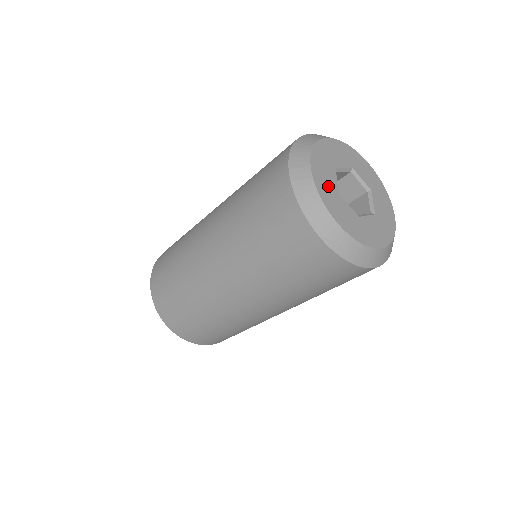
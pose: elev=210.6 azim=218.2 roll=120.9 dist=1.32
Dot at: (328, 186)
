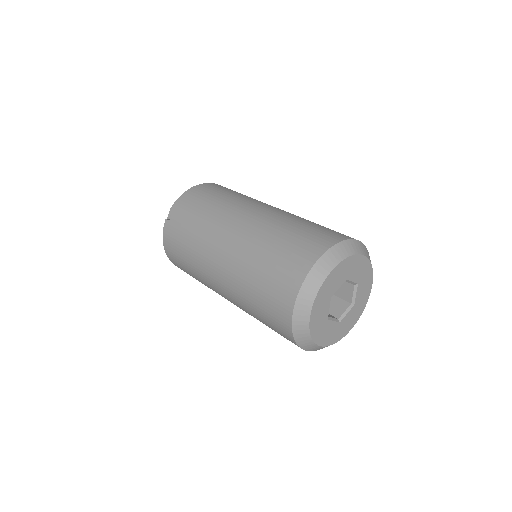
Dot at: (320, 323)
